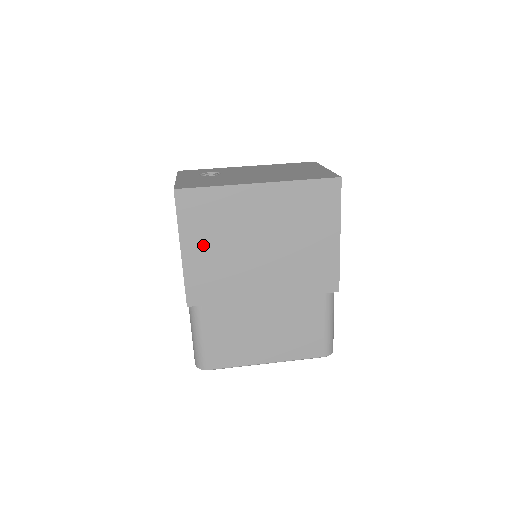
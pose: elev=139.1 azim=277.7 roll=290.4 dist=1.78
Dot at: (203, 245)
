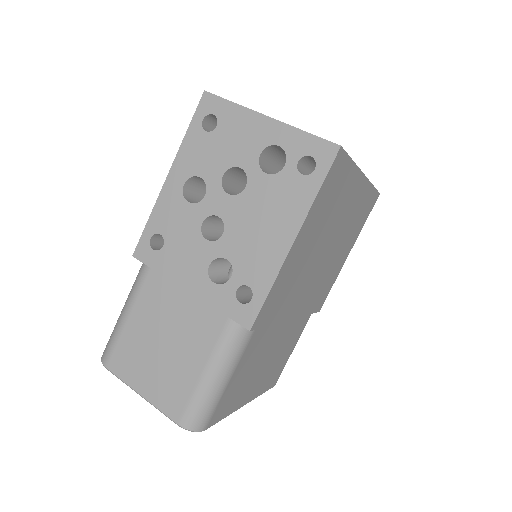
Dot at: (308, 238)
